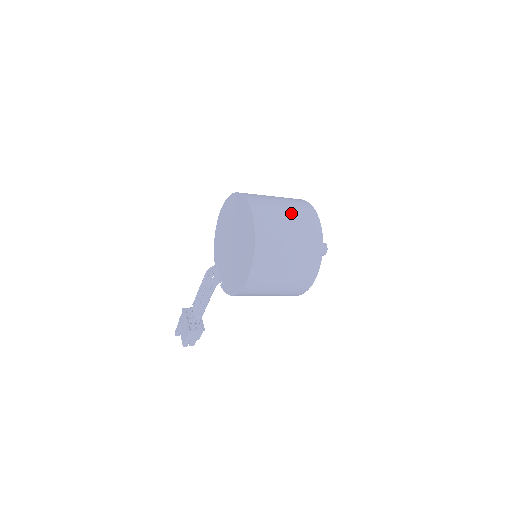
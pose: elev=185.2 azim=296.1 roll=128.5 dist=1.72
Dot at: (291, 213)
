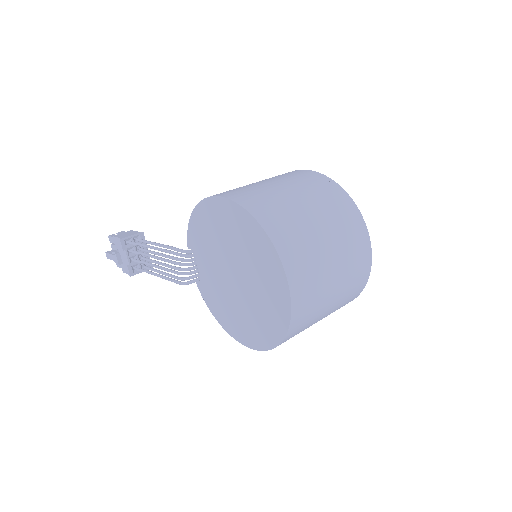
Dot at: (341, 274)
